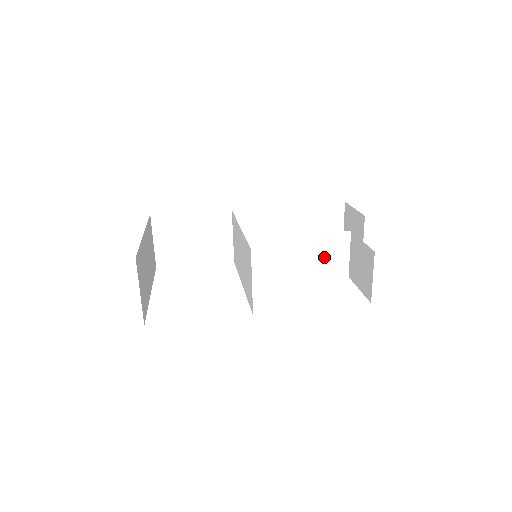
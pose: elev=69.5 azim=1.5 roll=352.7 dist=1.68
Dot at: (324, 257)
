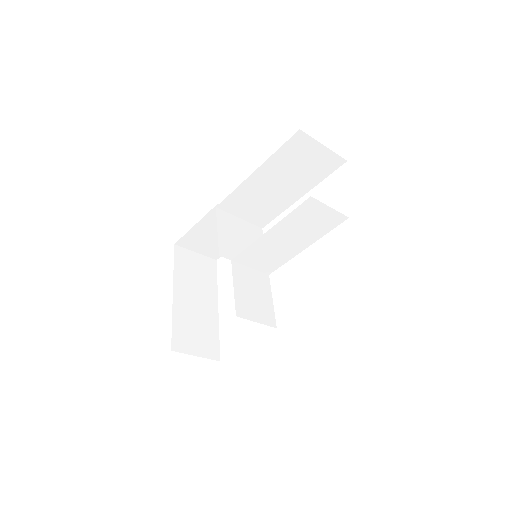
Dot at: (309, 224)
